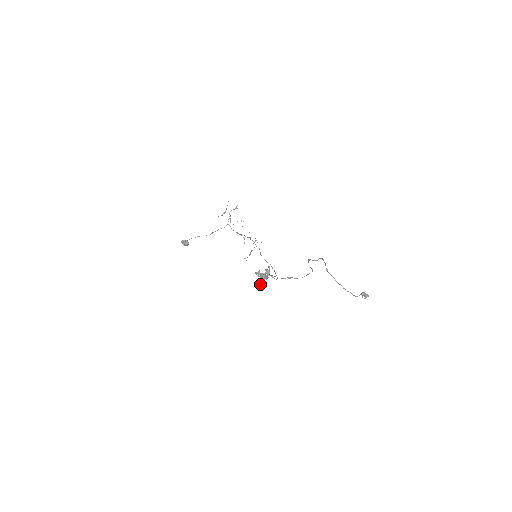
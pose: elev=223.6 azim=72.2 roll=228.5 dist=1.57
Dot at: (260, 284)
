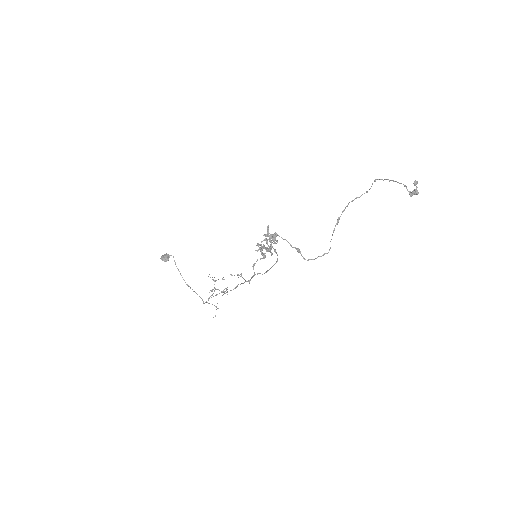
Dot at: (257, 250)
